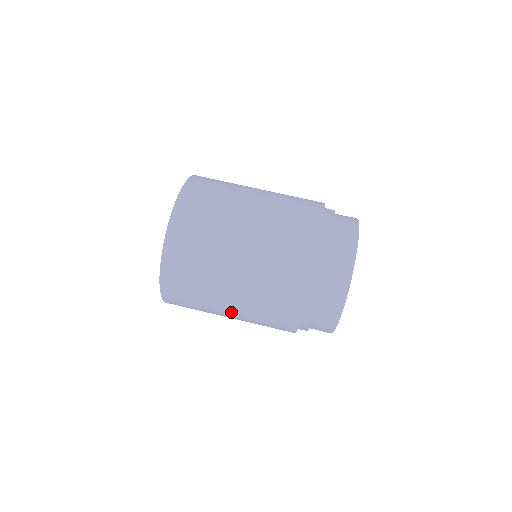
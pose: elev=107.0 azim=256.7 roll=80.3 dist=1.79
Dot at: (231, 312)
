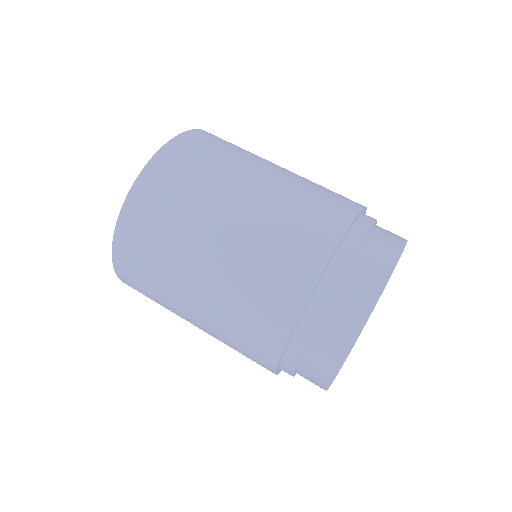
Dot at: (217, 242)
